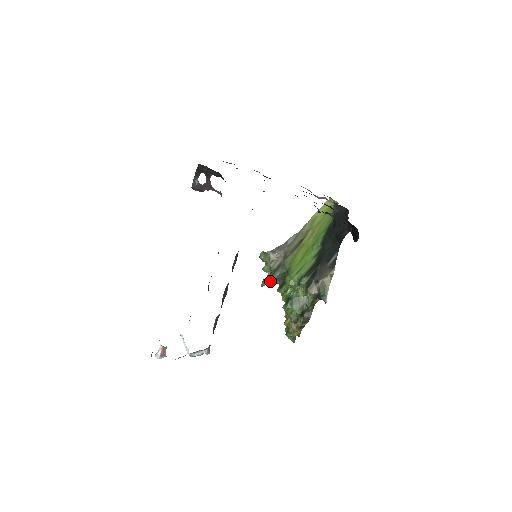
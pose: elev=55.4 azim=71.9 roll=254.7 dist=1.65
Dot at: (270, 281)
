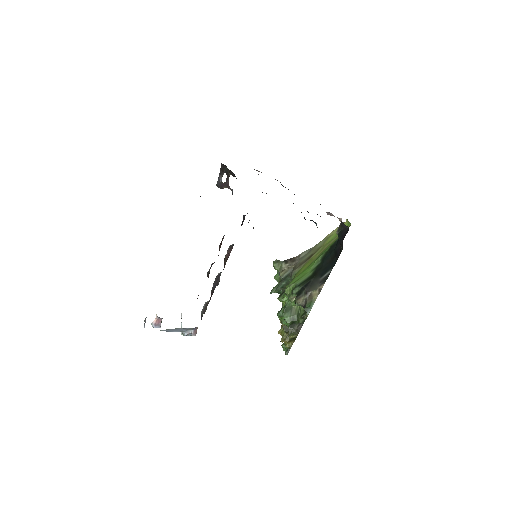
Dot at: (276, 289)
